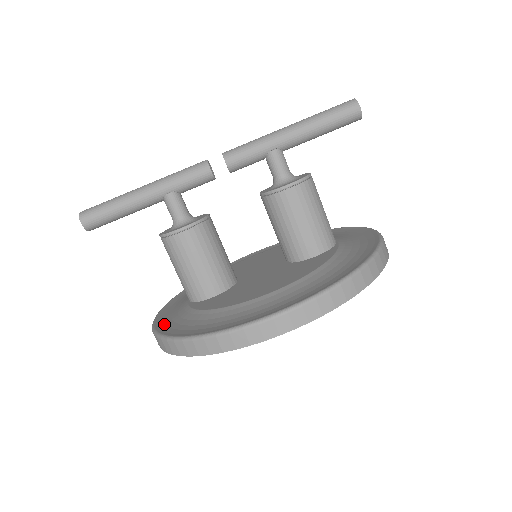
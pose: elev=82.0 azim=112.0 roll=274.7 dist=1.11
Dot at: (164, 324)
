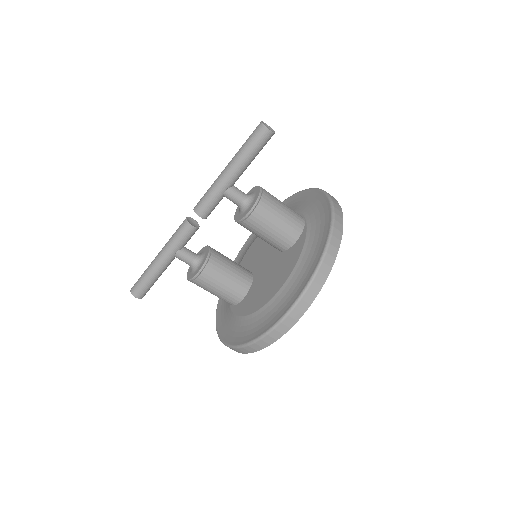
Dot at: (223, 330)
